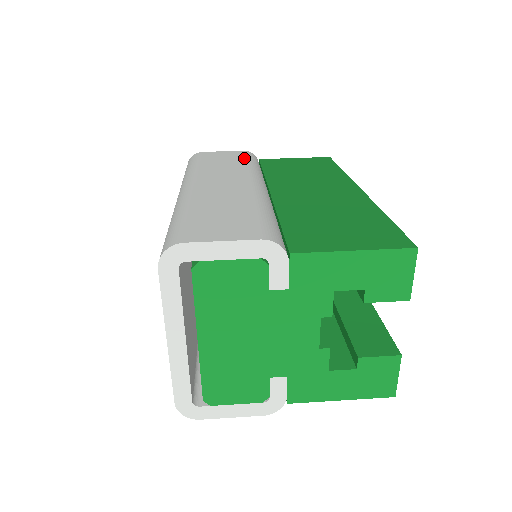
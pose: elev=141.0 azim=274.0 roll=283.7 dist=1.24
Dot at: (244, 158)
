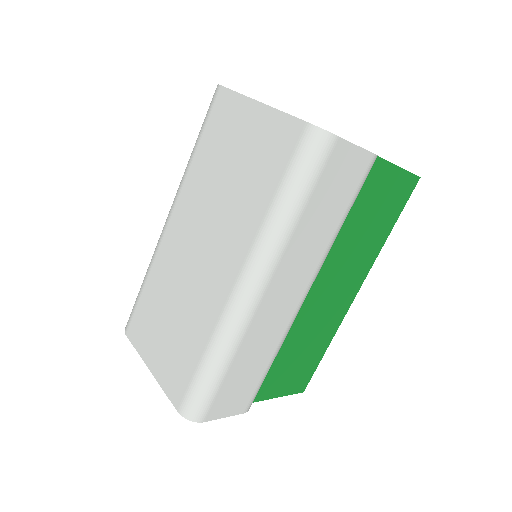
Dot at: occluded
